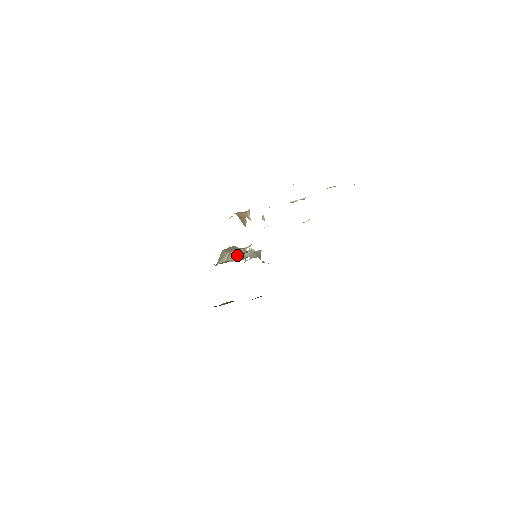
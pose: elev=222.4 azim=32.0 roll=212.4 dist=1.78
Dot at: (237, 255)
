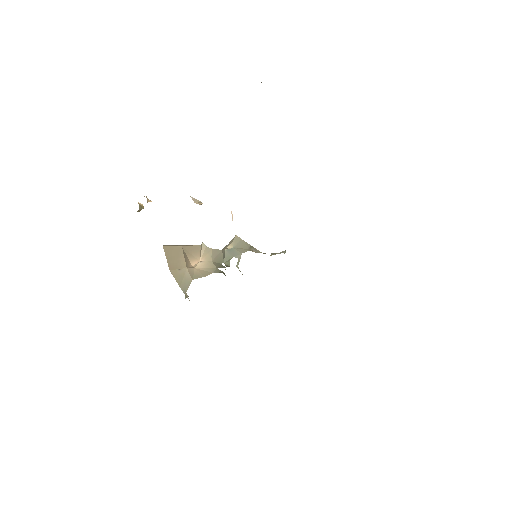
Dot at: (209, 266)
